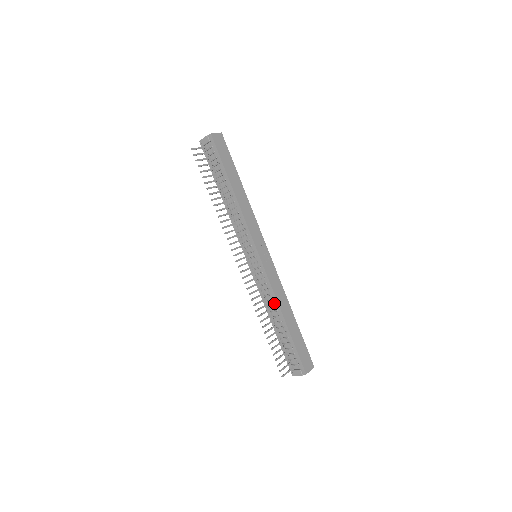
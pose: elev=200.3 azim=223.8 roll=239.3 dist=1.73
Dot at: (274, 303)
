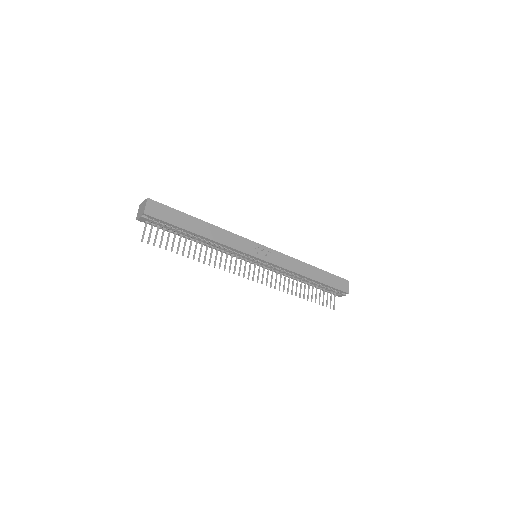
Dot at: (295, 275)
